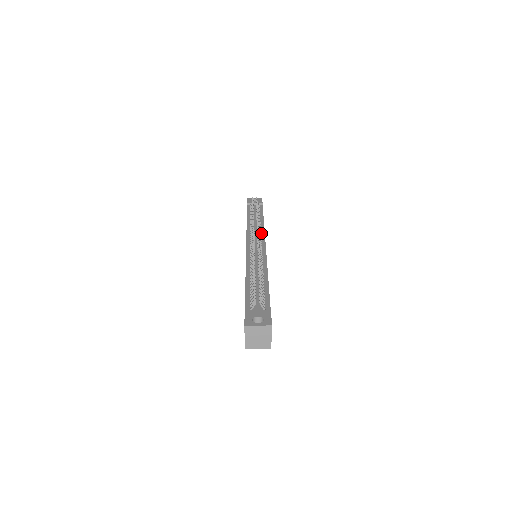
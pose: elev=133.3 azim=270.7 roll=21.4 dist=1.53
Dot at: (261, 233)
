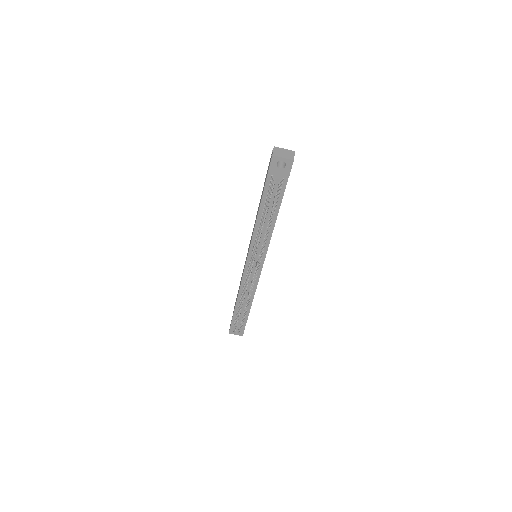
Dot at: (265, 247)
